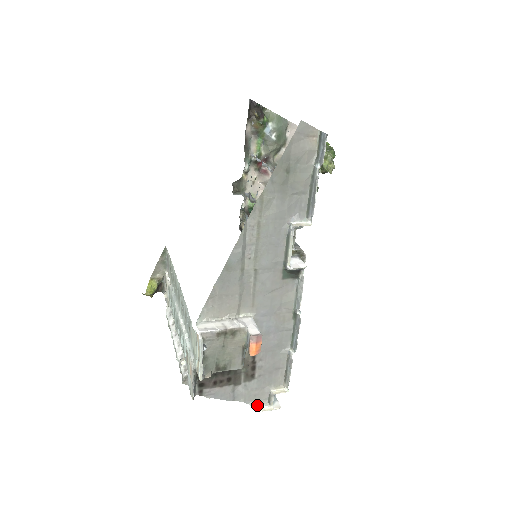
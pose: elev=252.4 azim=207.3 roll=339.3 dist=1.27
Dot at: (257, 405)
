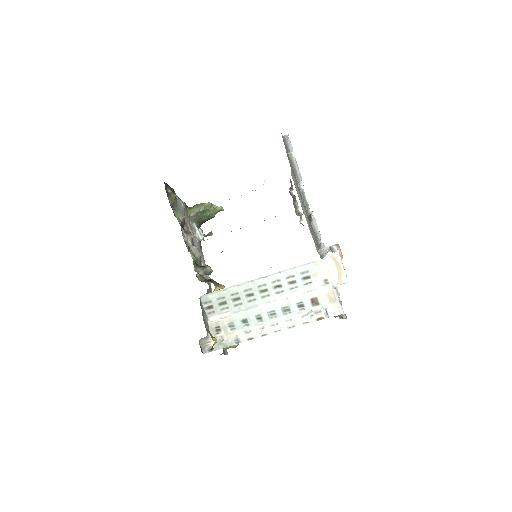
Dot at: (342, 318)
